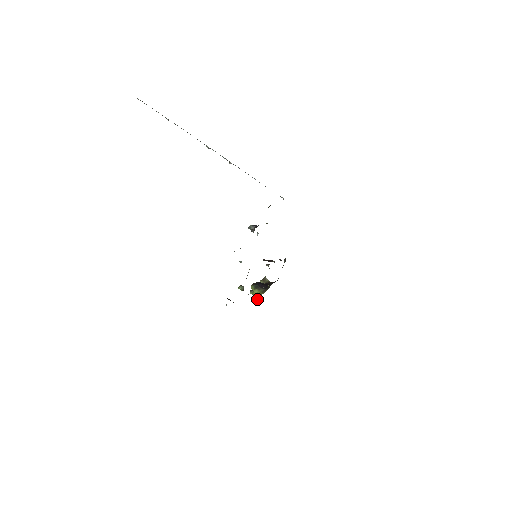
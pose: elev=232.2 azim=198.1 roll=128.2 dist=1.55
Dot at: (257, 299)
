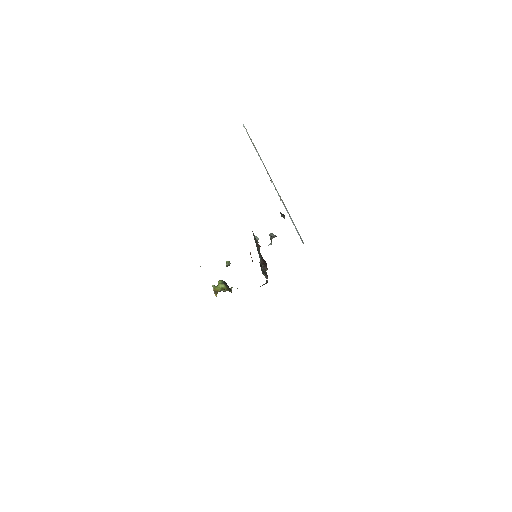
Dot at: (216, 292)
